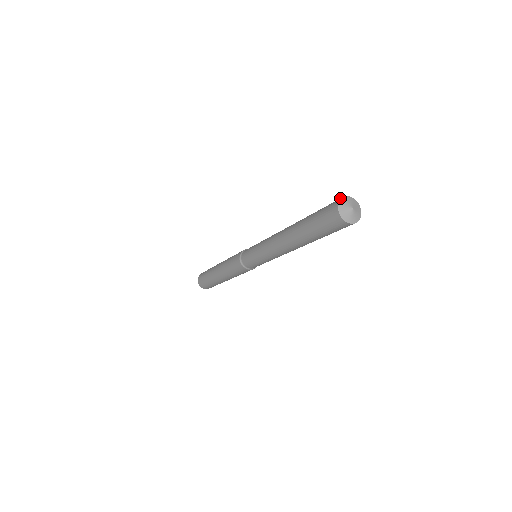
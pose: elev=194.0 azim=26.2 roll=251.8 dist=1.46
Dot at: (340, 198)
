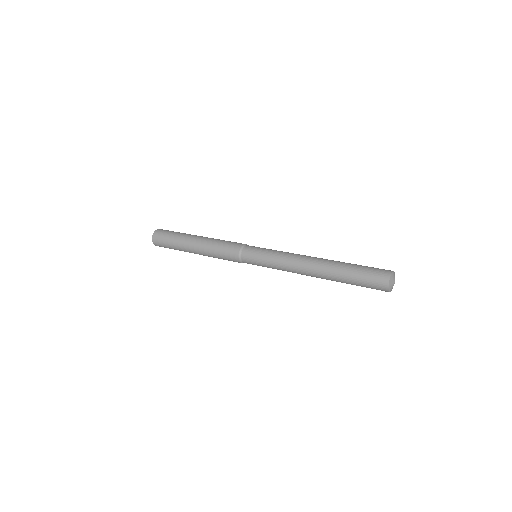
Dot at: (390, 272)
